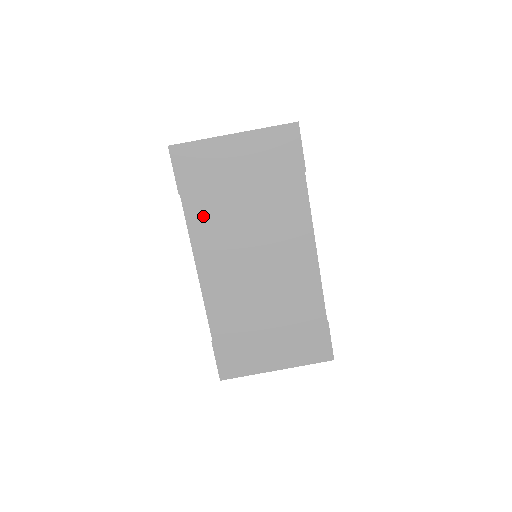
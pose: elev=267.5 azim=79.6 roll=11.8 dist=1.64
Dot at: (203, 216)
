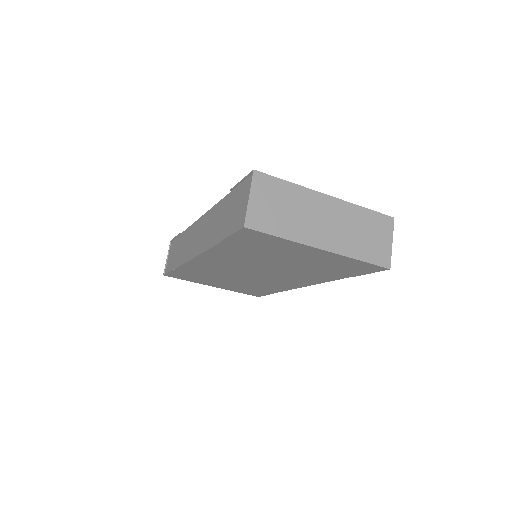
Dot at: (232, 252)
